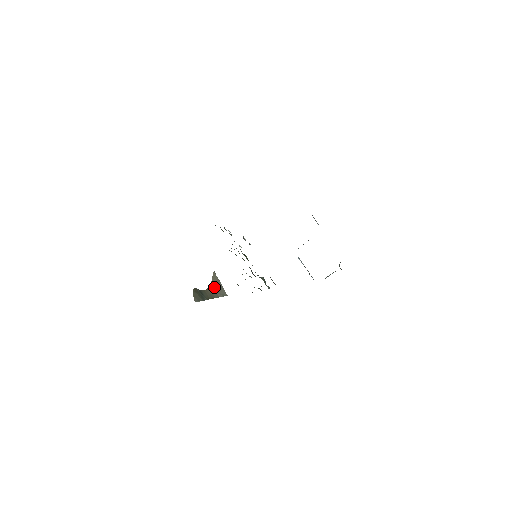
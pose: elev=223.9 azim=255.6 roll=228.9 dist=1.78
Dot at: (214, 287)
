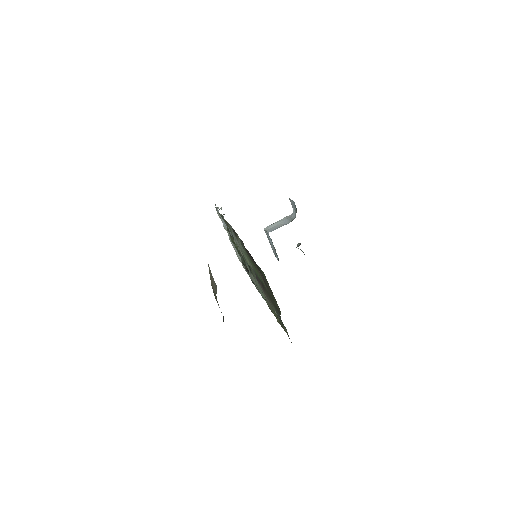
Dot at: (212, 284)
